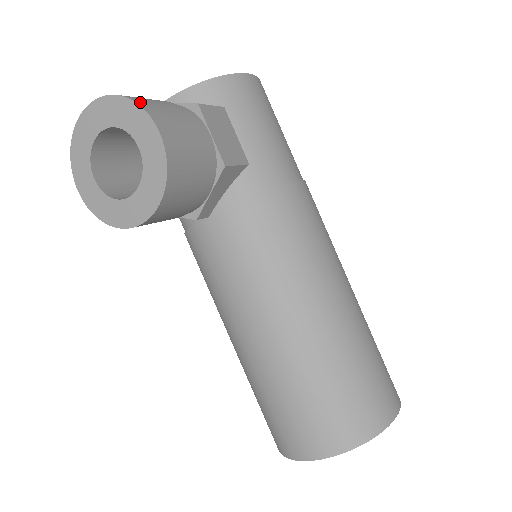
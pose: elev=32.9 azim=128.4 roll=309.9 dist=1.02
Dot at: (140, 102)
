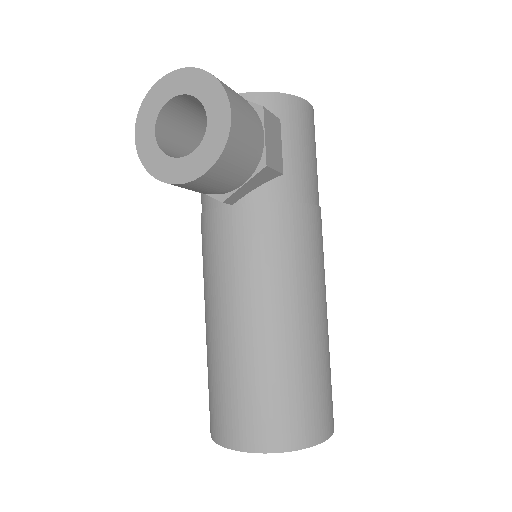
Dot at: (223, 84)
